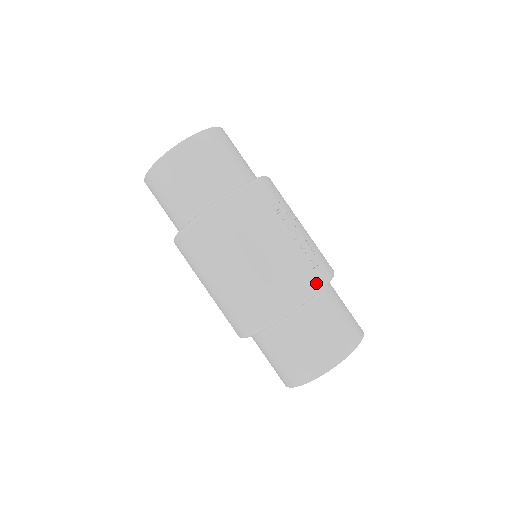
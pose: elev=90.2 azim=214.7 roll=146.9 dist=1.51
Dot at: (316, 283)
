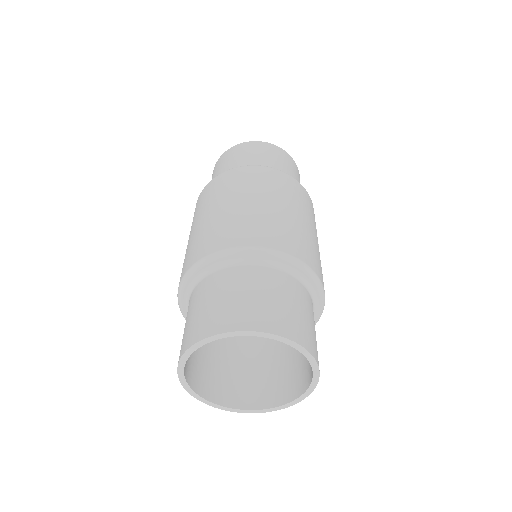
Dot at: (322, 279)
